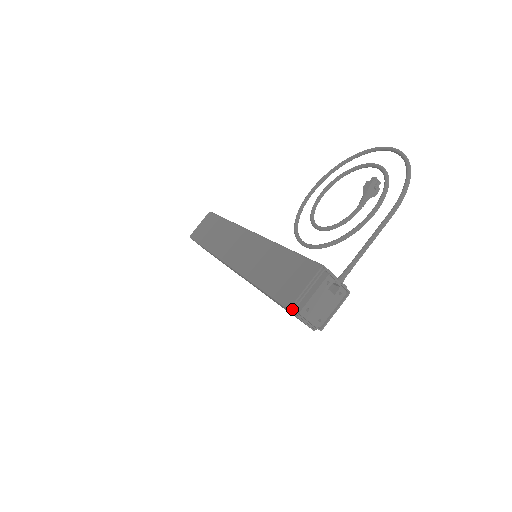
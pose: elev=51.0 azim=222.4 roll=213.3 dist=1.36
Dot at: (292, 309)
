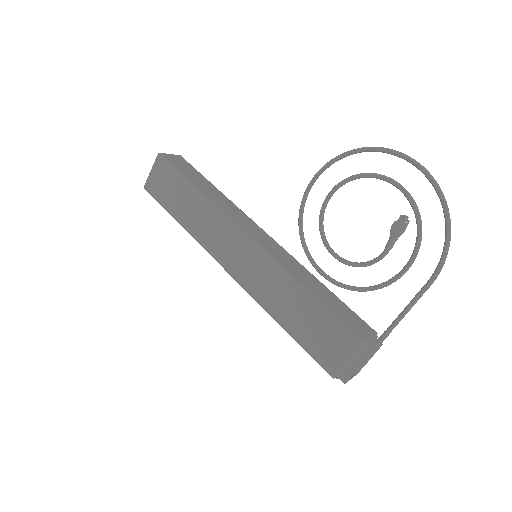
Dot at: (336, 378)
